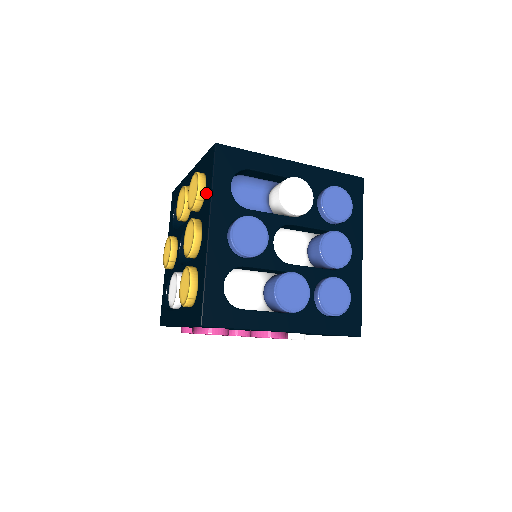
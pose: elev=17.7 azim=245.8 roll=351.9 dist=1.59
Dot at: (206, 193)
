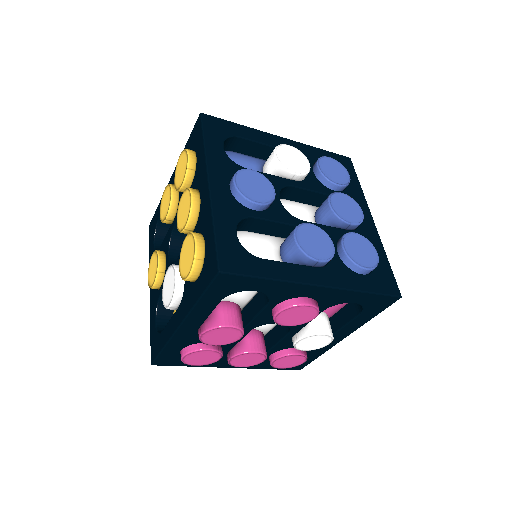
Dot at: (198, 159)
